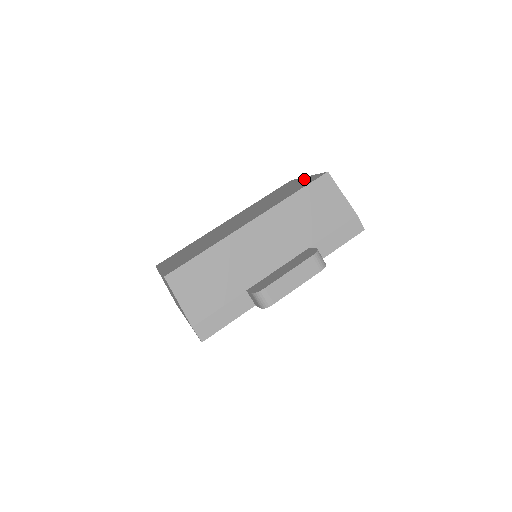
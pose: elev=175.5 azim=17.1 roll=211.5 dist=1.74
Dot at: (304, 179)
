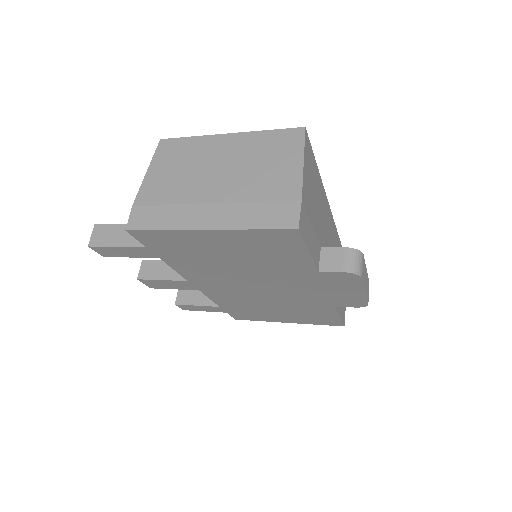
Dot at: occluded
